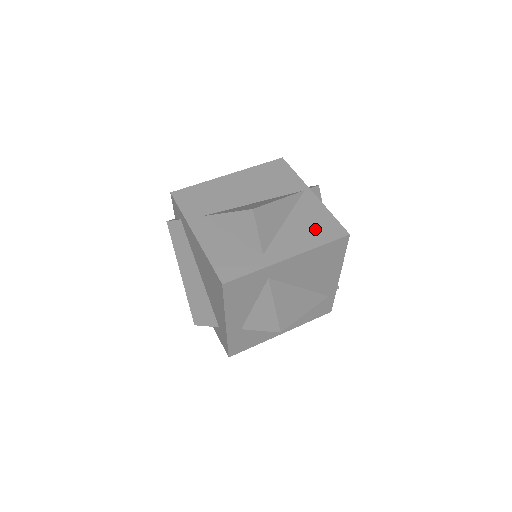
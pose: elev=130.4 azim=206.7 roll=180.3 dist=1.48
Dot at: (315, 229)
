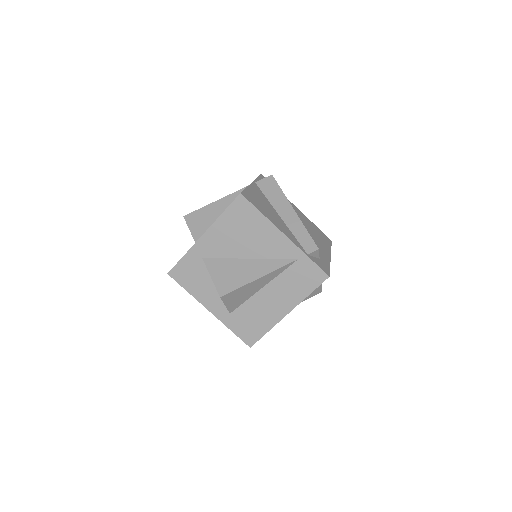
Dot at: occluded
